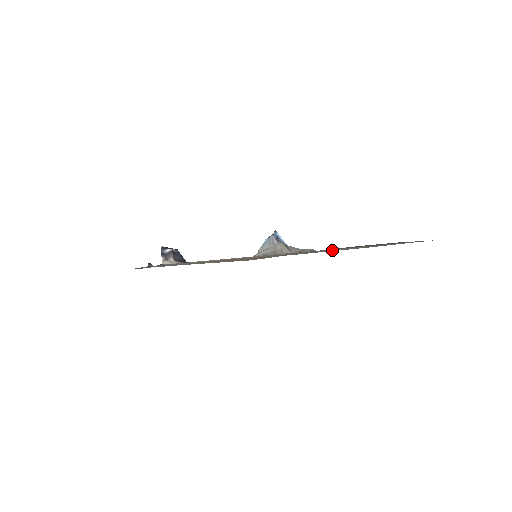
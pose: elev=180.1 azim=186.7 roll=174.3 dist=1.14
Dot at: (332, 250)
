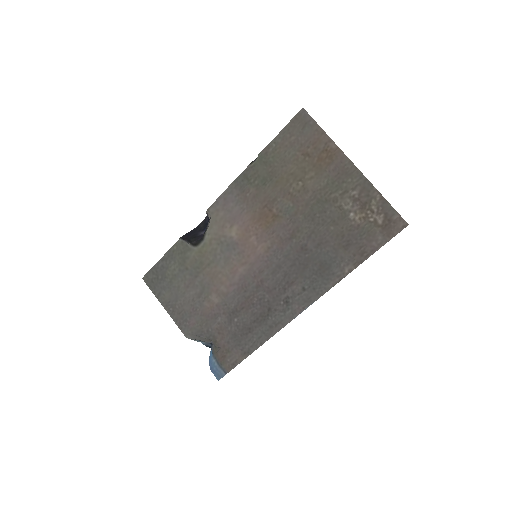
Dot at: (359, 199)
